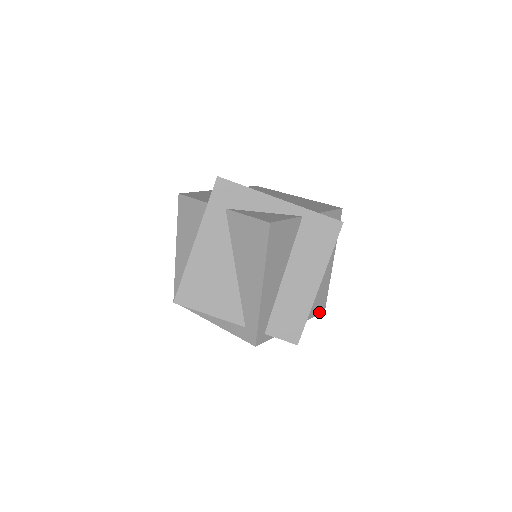
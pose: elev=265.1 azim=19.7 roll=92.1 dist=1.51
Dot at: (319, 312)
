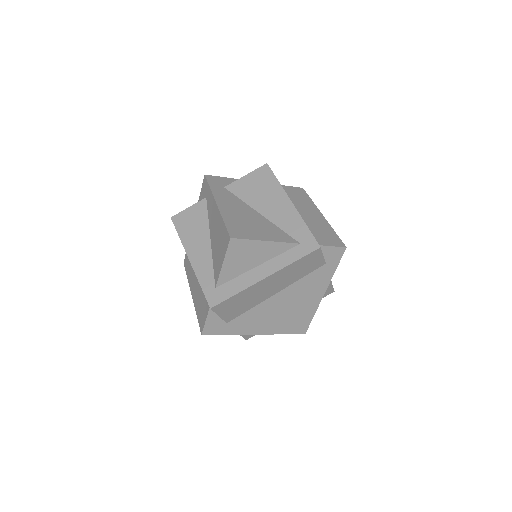
Dot at: (332, 286)
